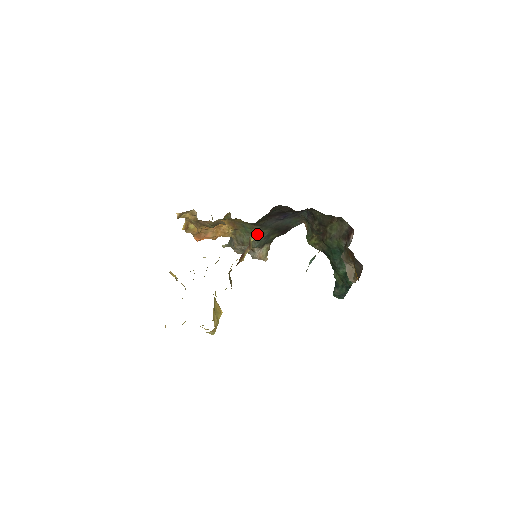
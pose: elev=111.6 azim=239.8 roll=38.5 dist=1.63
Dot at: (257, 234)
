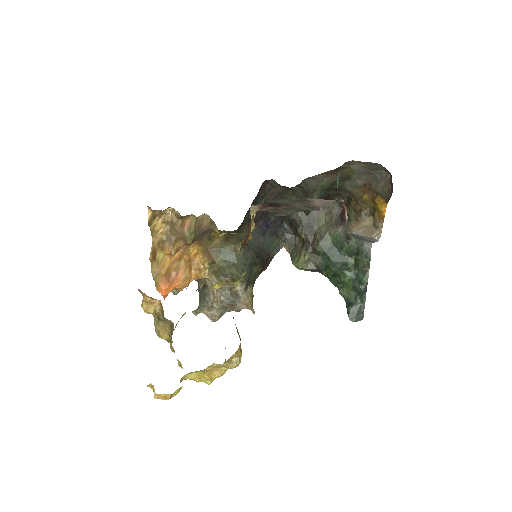
Dot at: (240, 259)
